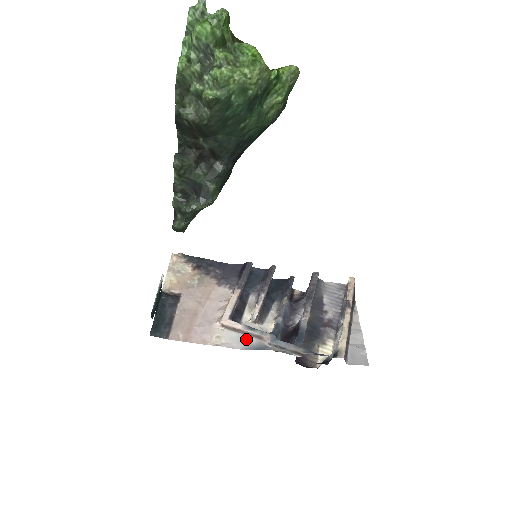
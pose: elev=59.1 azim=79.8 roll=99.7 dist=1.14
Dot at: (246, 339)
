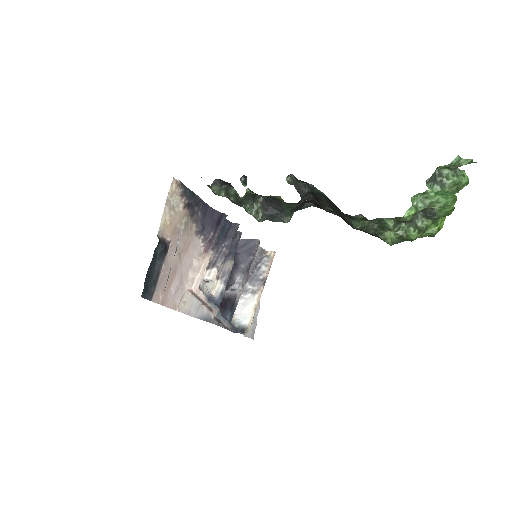
Dot at: (201, 307)
